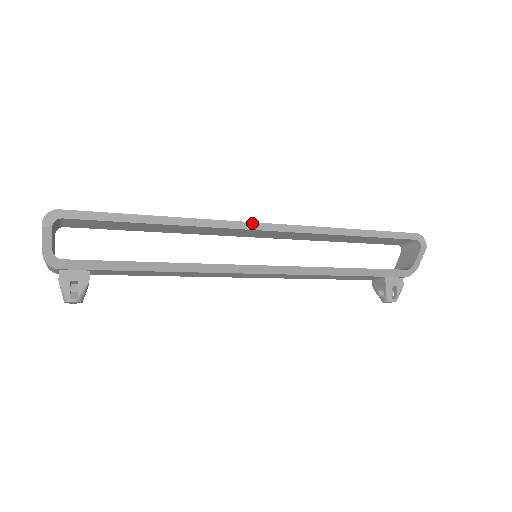
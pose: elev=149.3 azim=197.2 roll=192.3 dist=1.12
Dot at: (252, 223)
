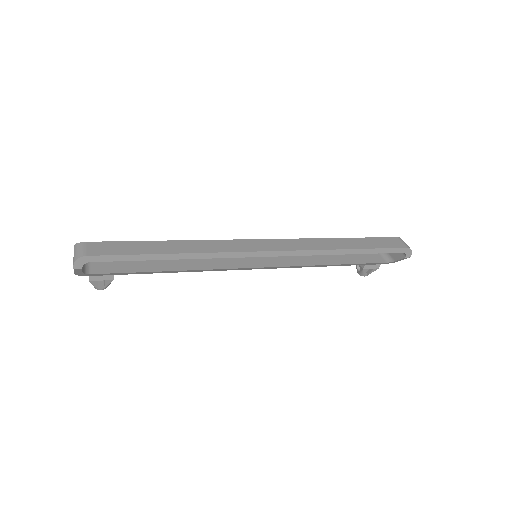
Dot at: (256, 252)
